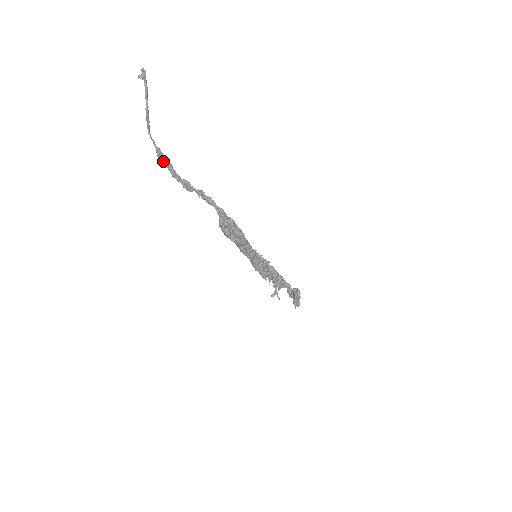
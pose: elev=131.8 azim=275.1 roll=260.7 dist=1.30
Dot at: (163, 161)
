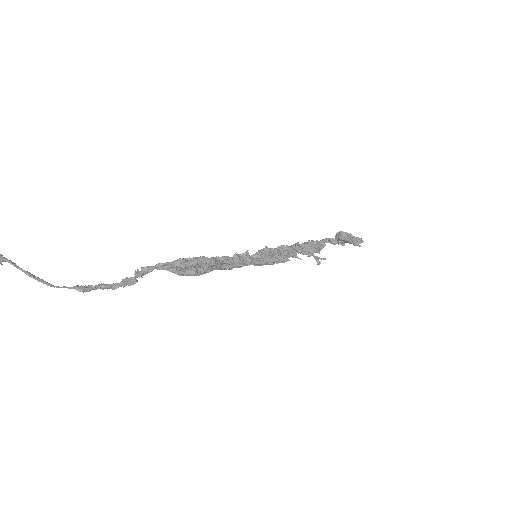
Dot at: (90, 290)
